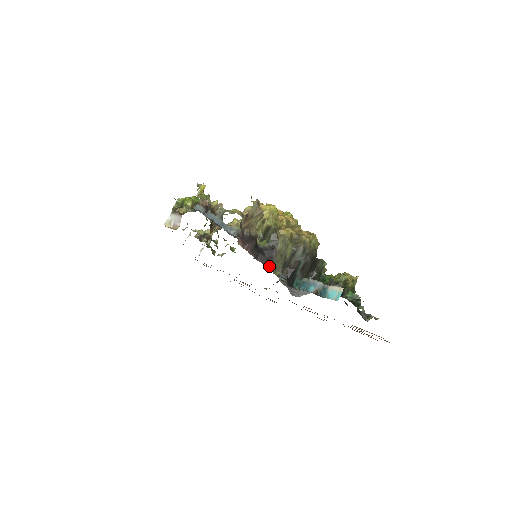
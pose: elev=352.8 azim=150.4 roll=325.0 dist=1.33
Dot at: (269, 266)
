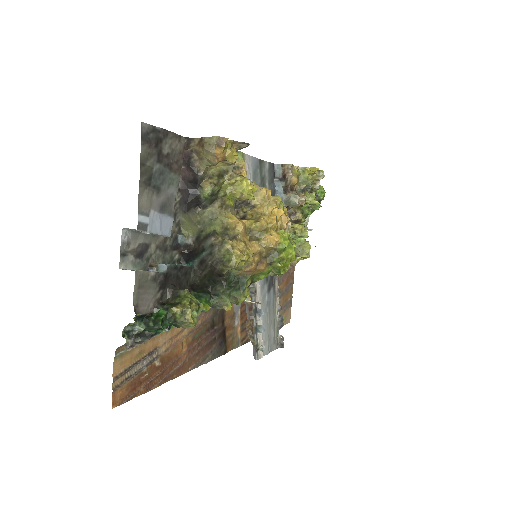
Dot at: (181, 212)
